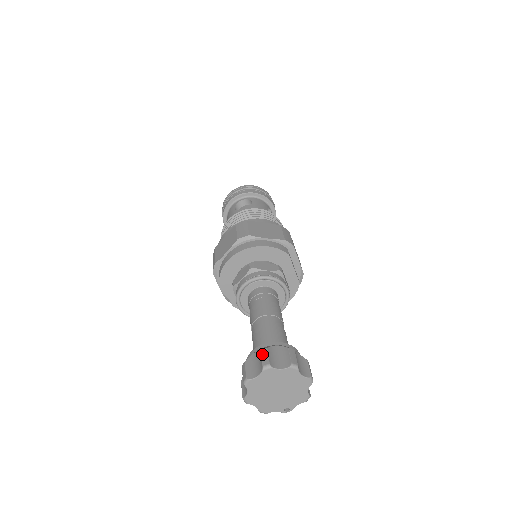
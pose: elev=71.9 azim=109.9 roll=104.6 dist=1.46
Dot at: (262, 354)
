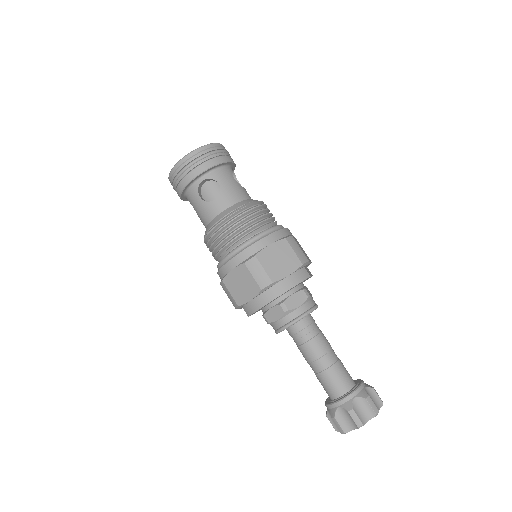
Dot at: (352, 416)
